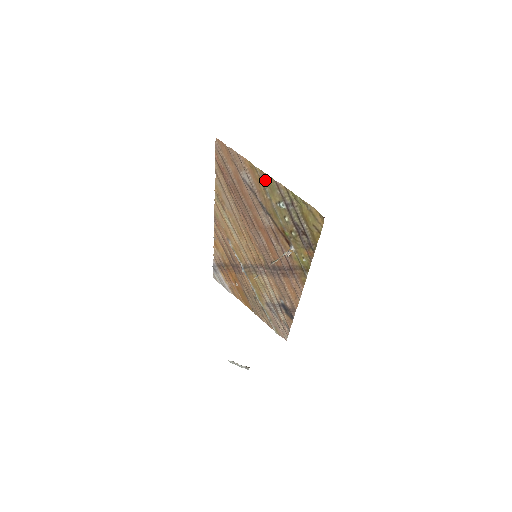
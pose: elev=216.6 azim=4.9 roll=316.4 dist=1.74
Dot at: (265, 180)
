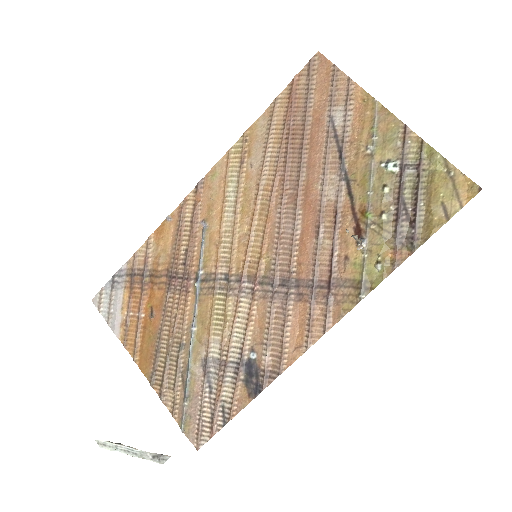
Dot at: (383, 122)
